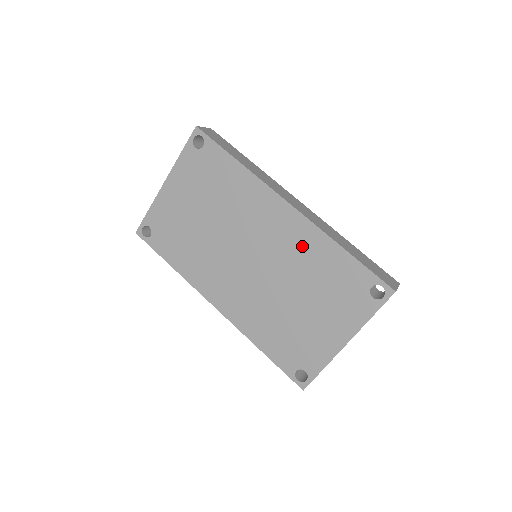
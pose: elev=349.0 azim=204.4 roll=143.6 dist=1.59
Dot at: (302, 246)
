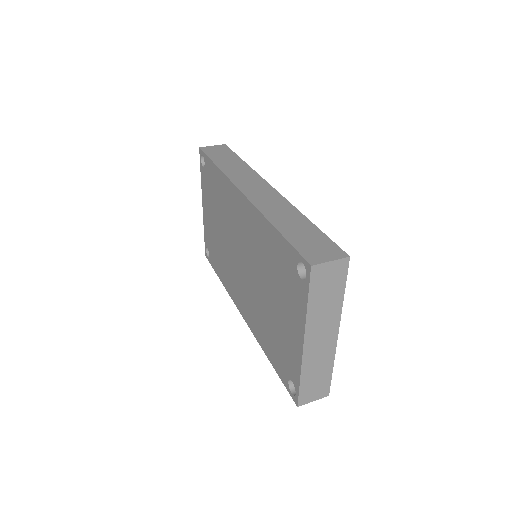
Dot at: (256, 234)
